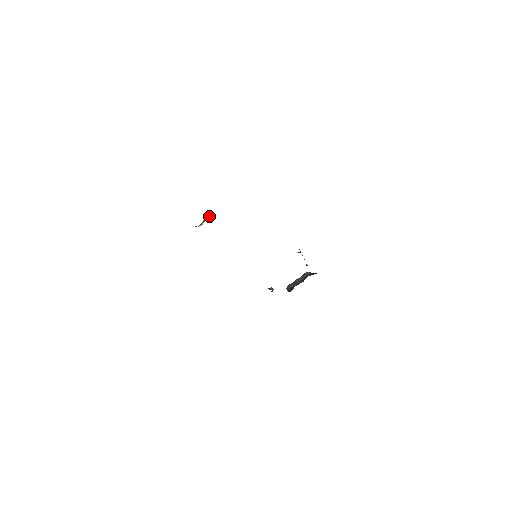
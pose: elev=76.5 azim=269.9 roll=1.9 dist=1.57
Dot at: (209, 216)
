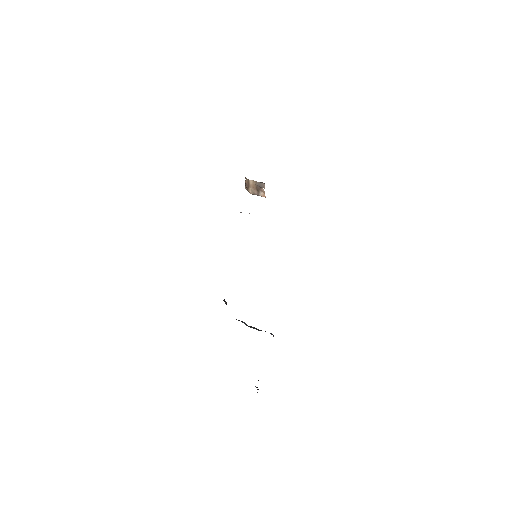
Dot at: occluded
